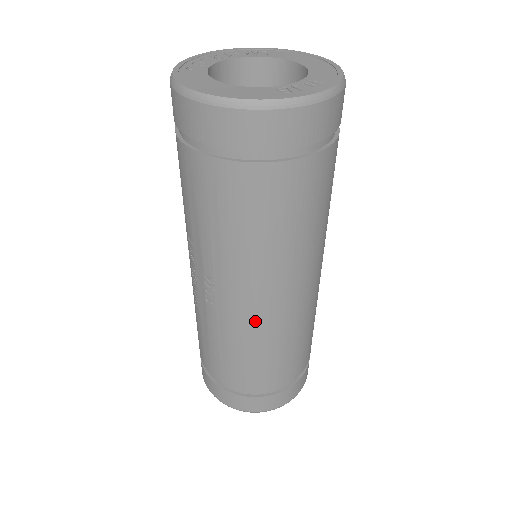
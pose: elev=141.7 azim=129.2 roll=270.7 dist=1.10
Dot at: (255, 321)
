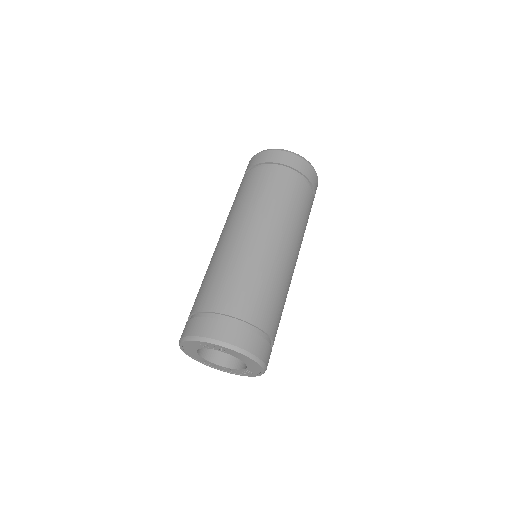
Dot at: (219, 248)
